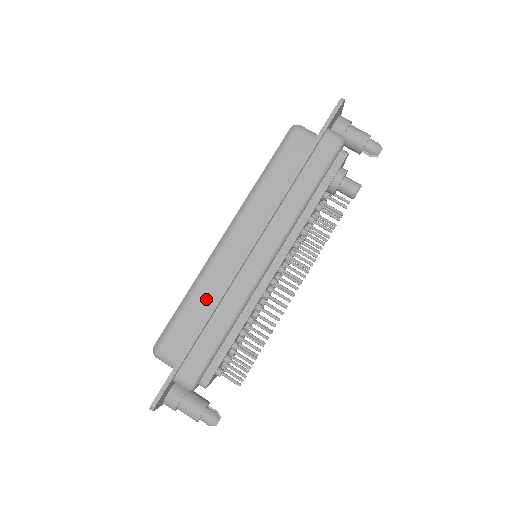
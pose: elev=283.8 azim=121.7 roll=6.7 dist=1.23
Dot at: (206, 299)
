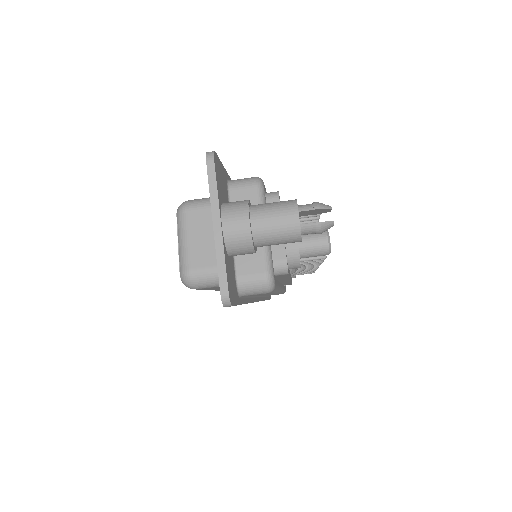
Dot at: occluded
